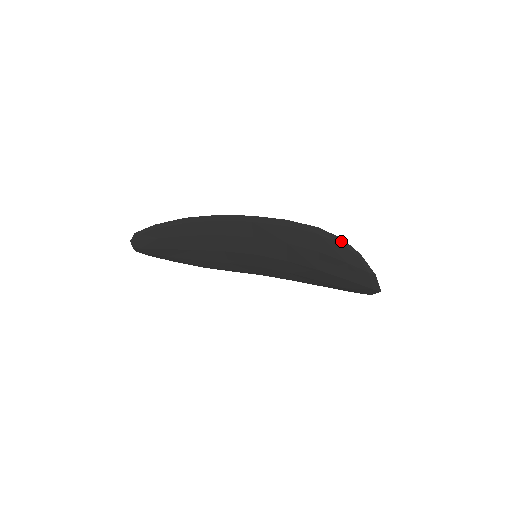
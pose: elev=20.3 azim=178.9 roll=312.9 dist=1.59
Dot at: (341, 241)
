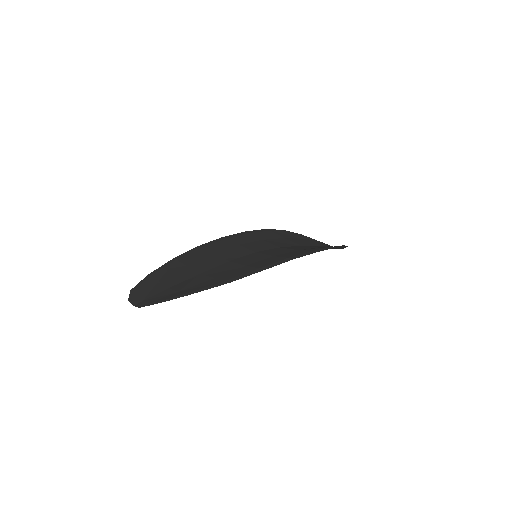
Dot at: (344, 246)
